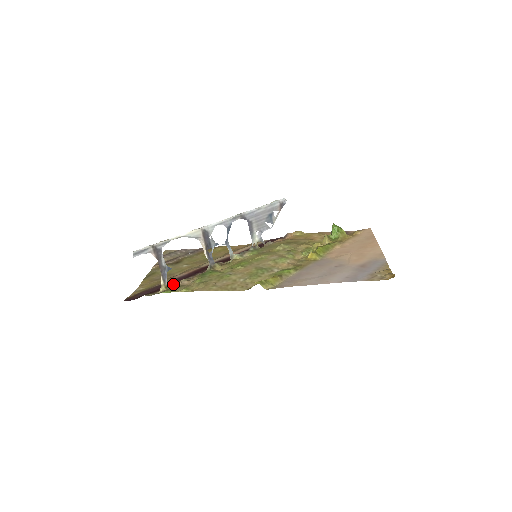
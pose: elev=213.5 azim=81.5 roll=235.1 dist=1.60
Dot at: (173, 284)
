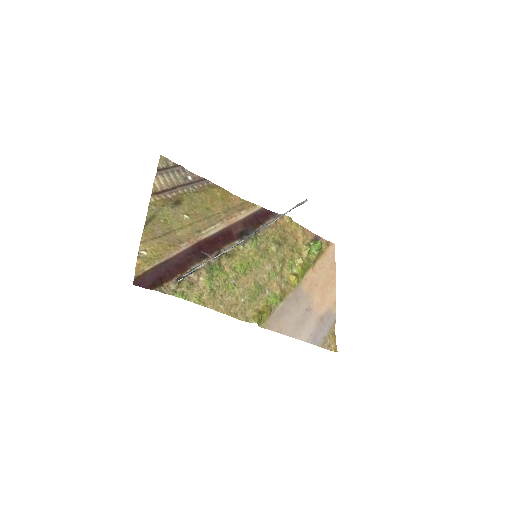
Dot at: (183, 274)
